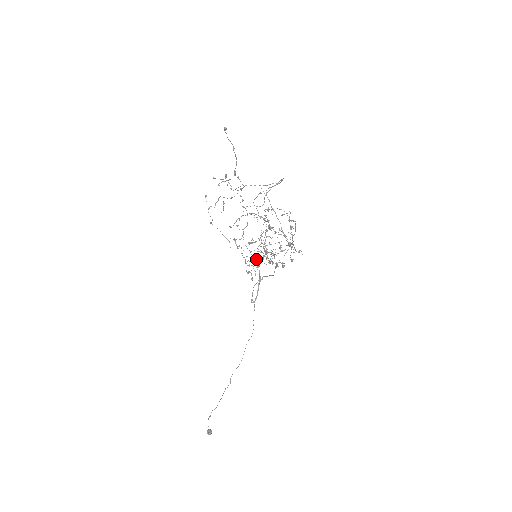
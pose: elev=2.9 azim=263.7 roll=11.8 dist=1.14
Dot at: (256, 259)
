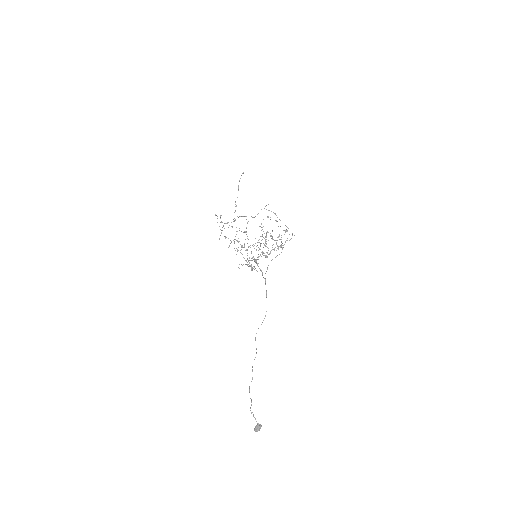
Dot at: occluded
